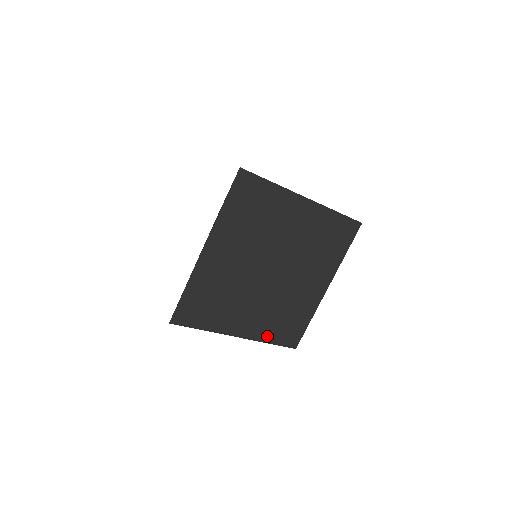
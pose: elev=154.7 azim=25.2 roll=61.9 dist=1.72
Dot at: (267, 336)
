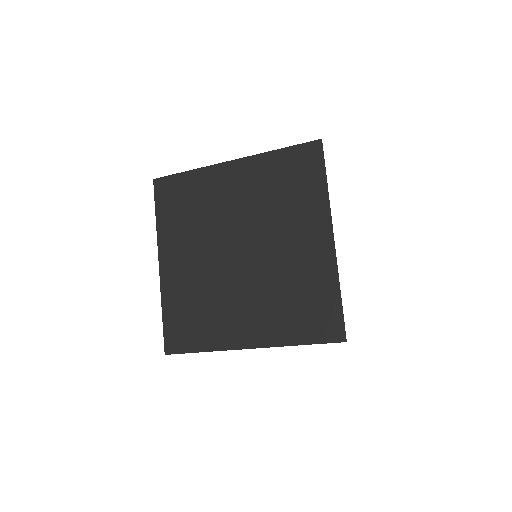
Dot at: (287, 336)
